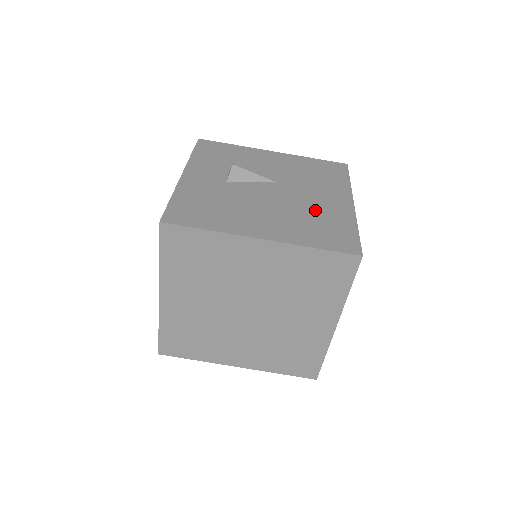
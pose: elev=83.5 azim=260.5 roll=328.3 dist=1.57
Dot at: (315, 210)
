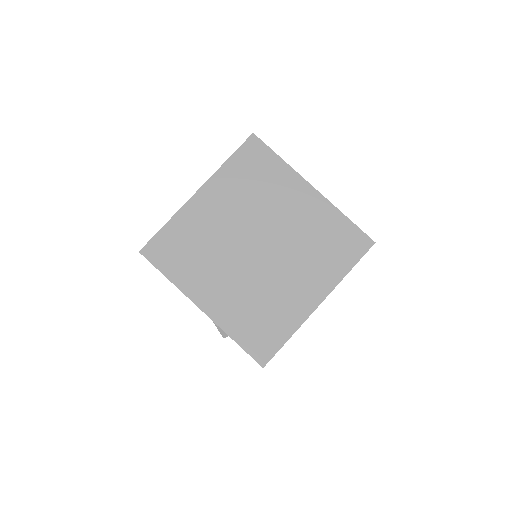
Dot at: occluded
